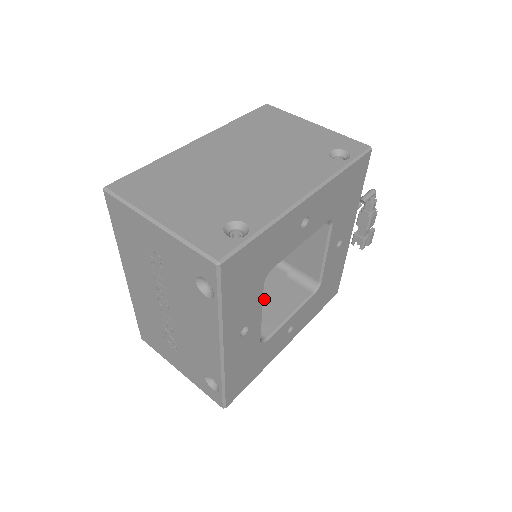
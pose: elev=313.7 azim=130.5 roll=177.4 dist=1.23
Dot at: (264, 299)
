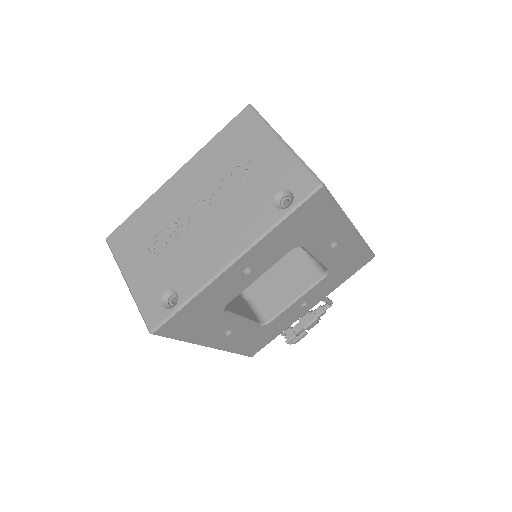
Dot at: occluded
